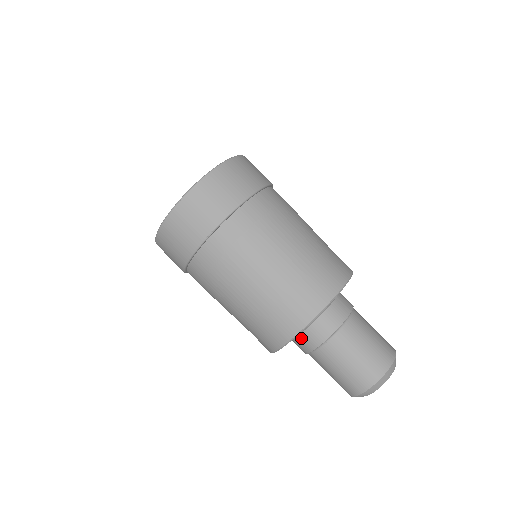
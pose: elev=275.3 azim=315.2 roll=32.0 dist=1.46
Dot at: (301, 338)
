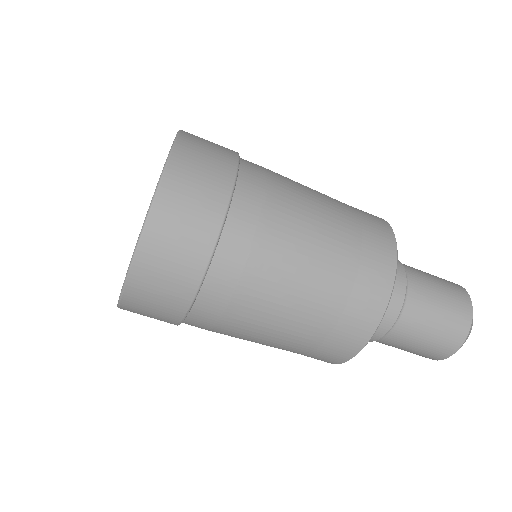
Dot at: occluded
